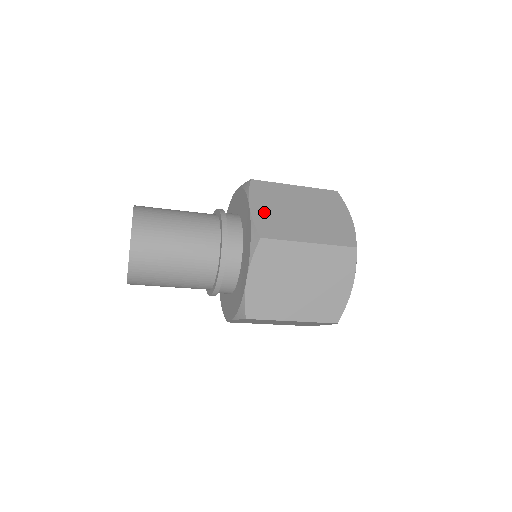
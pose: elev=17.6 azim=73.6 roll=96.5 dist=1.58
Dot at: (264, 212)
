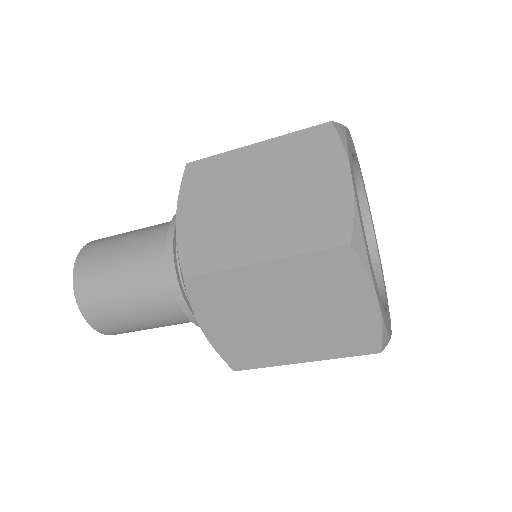
Dot at: occluded
